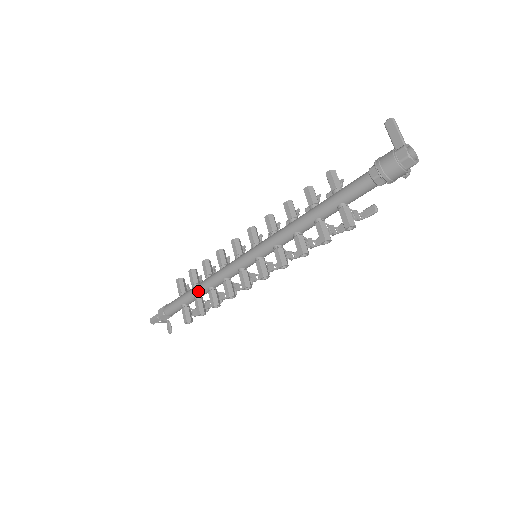
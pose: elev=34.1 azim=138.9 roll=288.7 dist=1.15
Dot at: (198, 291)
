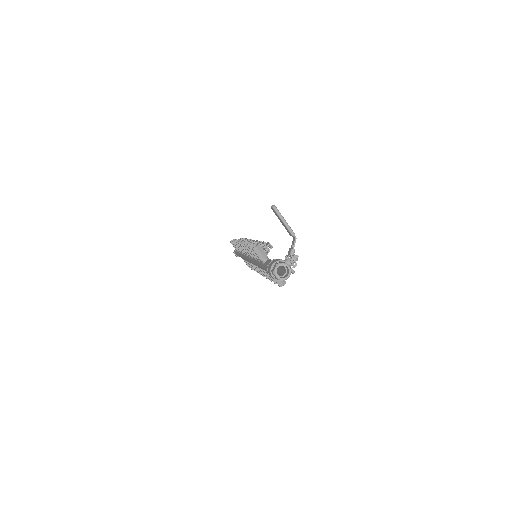
Dot at: occluded
